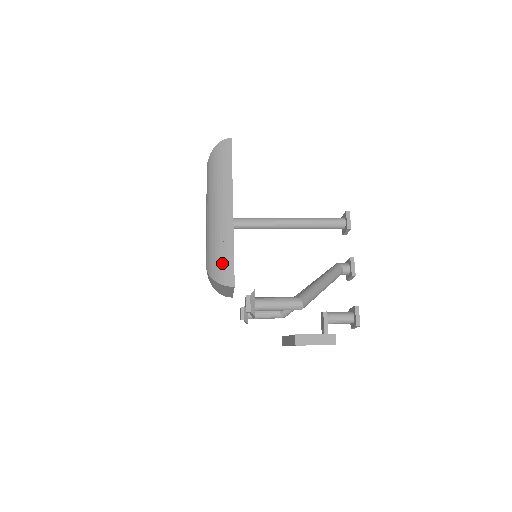
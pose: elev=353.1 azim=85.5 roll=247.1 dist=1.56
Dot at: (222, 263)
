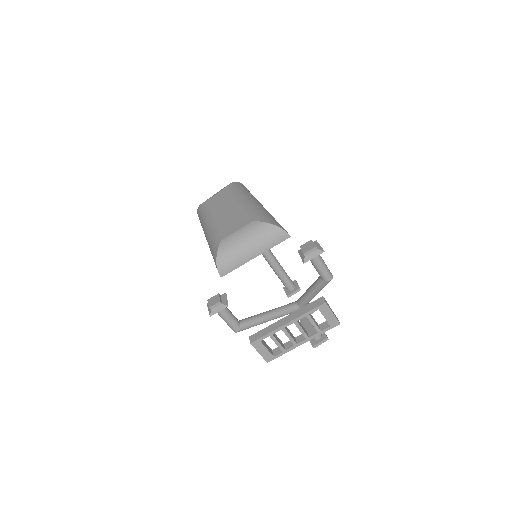
Dot at: (276, 221)
